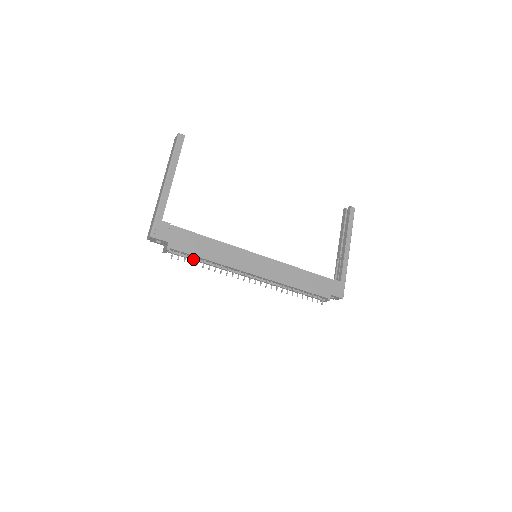
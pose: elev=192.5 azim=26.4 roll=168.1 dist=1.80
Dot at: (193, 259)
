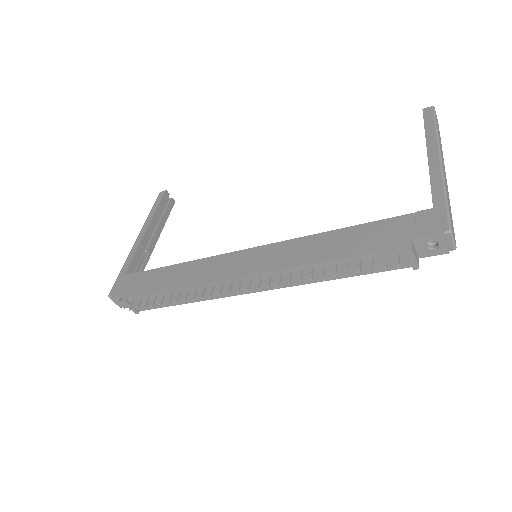
Dot at: occluded
